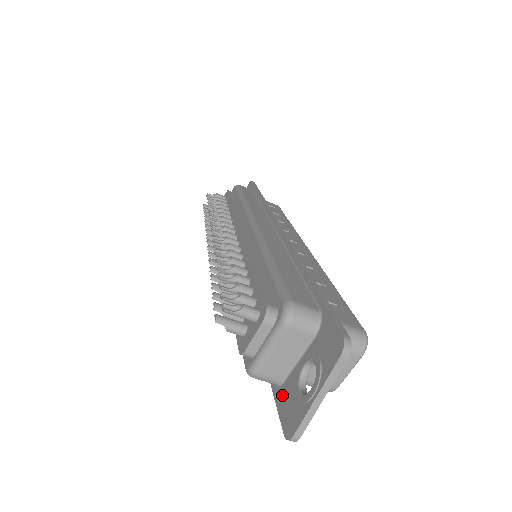
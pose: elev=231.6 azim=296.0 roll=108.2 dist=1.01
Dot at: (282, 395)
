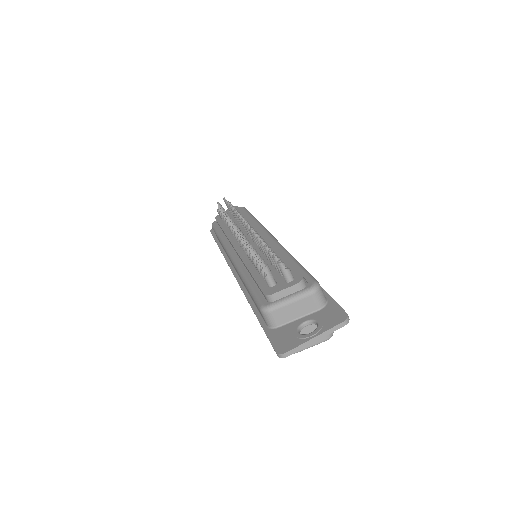
Dot at: (276, 333)
